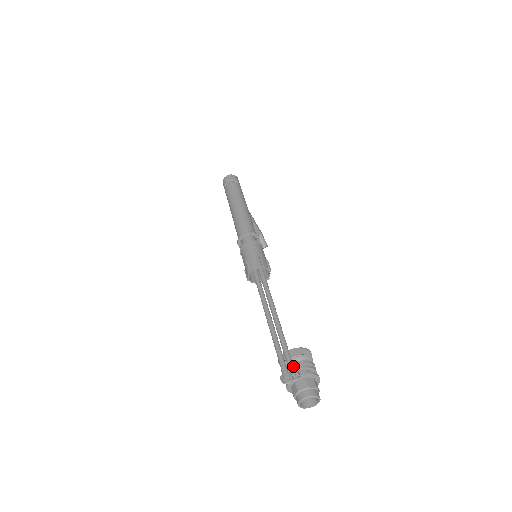
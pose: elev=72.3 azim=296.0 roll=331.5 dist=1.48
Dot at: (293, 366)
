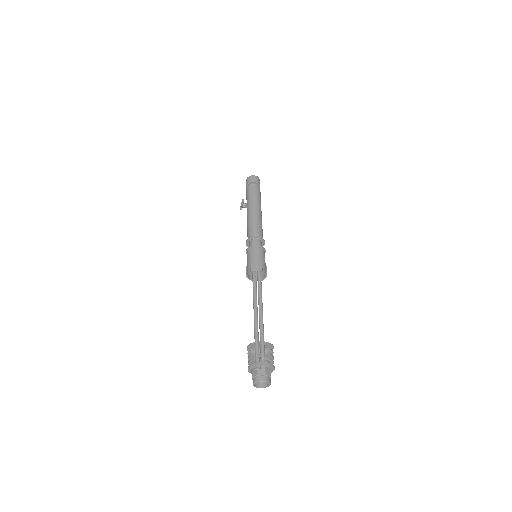
Dot at: occluded
